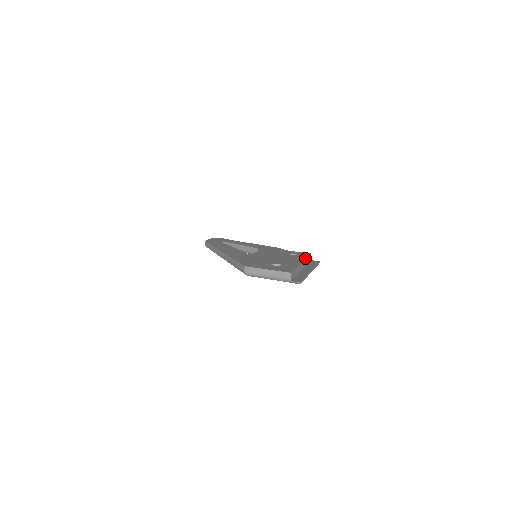
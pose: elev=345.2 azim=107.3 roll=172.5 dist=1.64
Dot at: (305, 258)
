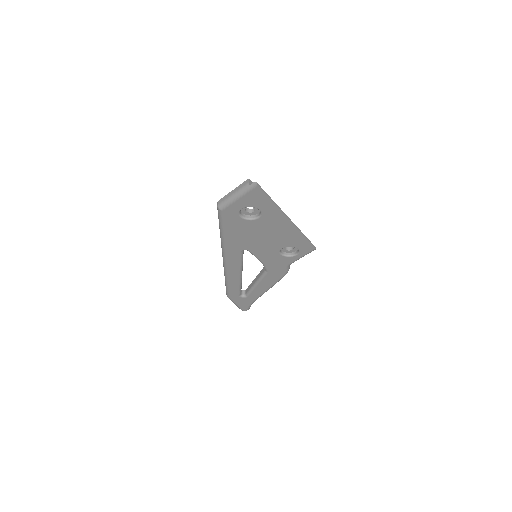
Dot at: occluded
